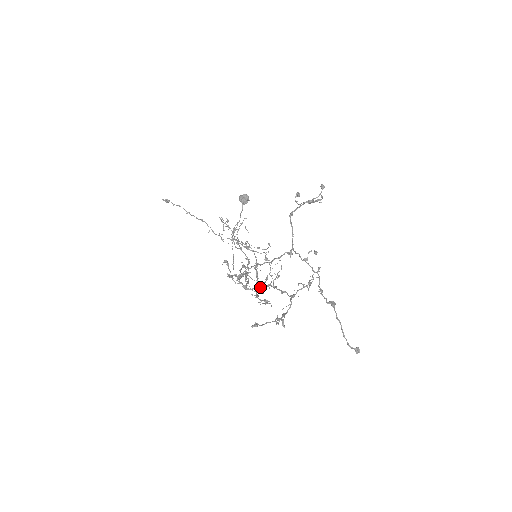
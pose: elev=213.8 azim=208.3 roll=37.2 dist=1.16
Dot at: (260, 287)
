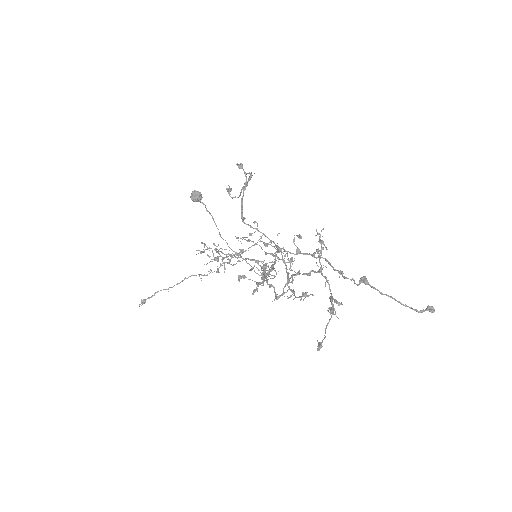
Dot at: (287, 284)
